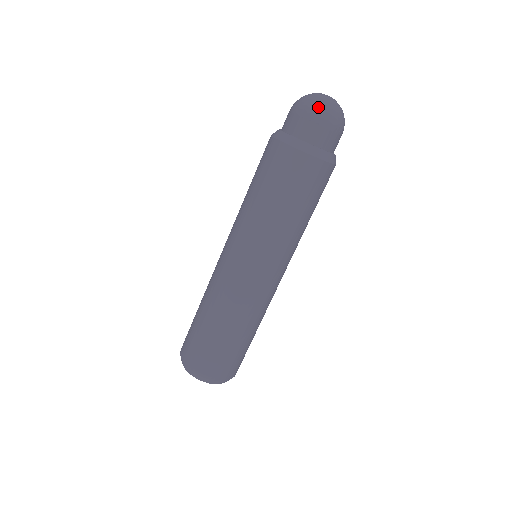
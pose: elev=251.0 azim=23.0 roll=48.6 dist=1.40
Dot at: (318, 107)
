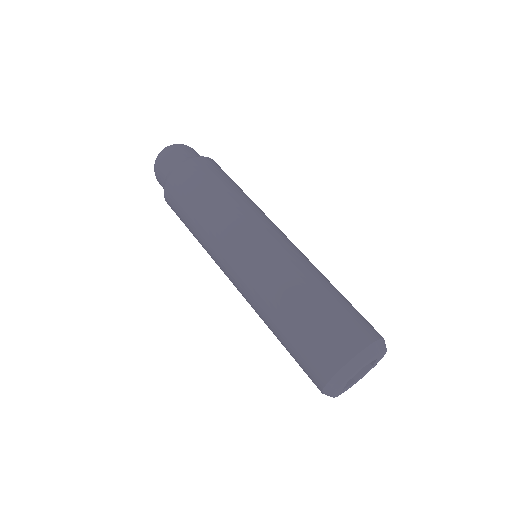
Dot at: (178, 144)
